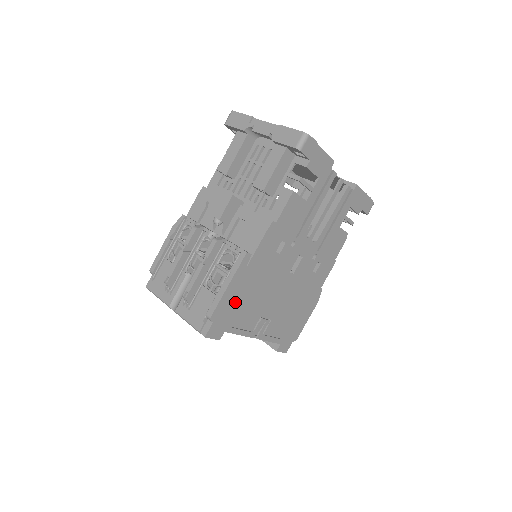
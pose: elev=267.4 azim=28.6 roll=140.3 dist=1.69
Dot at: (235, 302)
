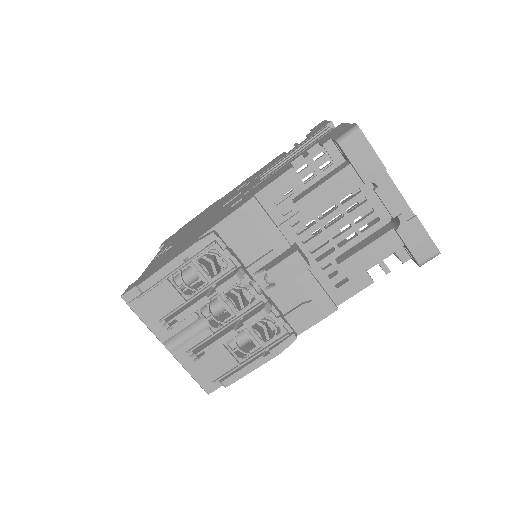
Dot at: occluded
